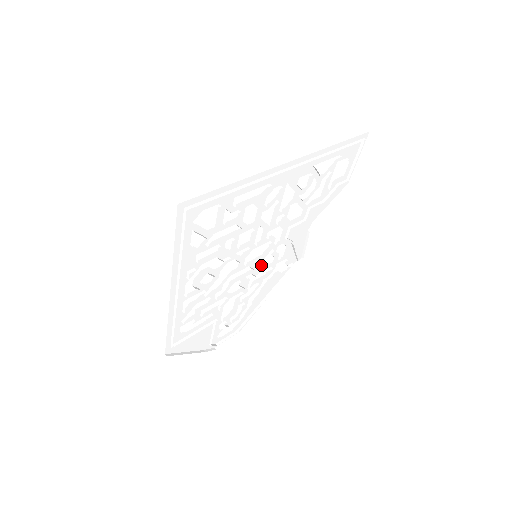
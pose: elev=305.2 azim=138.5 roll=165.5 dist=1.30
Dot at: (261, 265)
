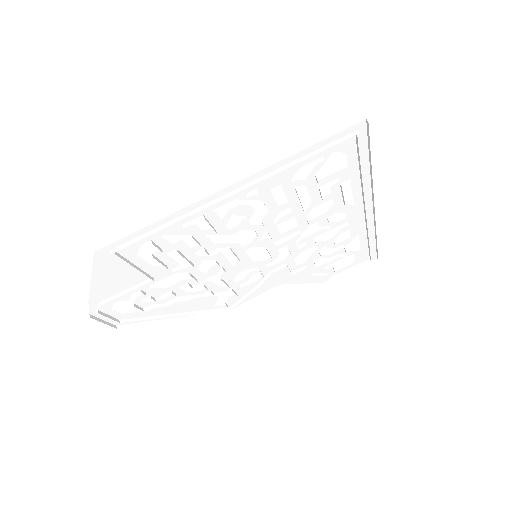
Dot at: (235, 272)
